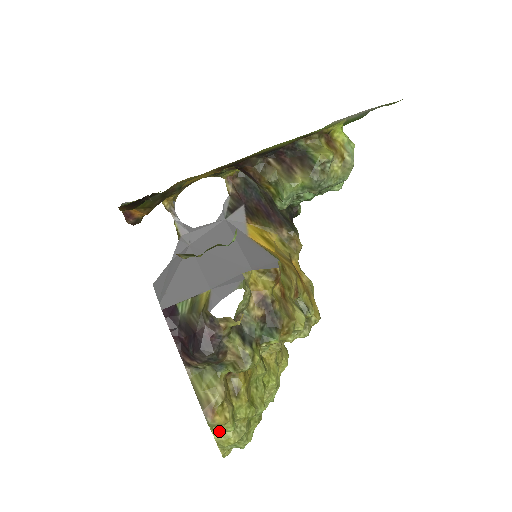
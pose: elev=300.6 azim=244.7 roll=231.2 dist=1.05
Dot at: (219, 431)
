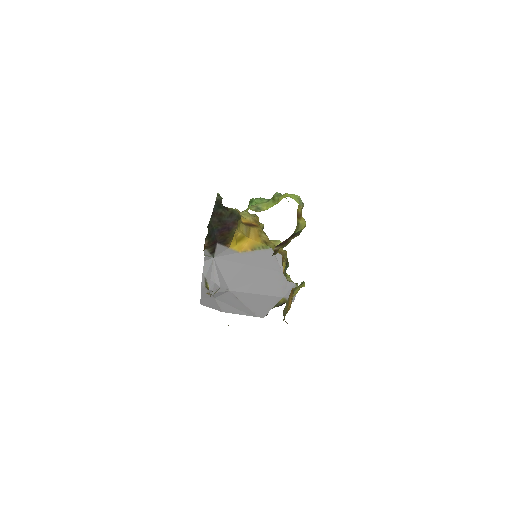
Dot at: occluded
